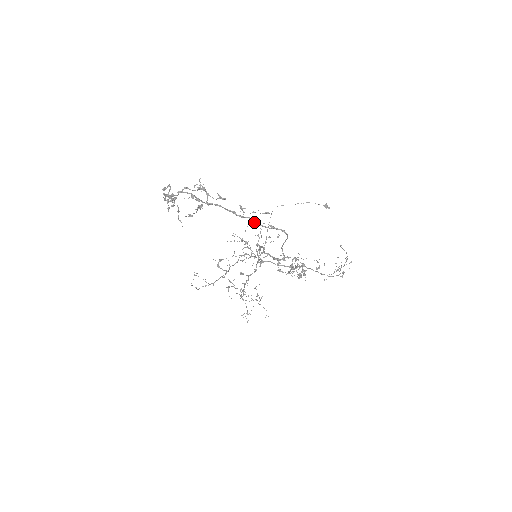
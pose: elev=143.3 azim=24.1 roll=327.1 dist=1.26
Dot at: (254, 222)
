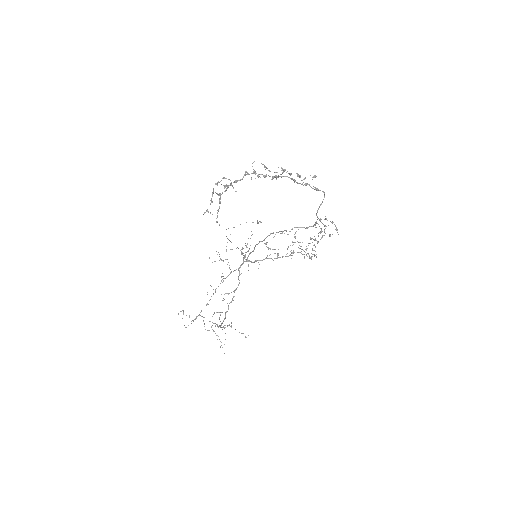
Dot at: occluded
